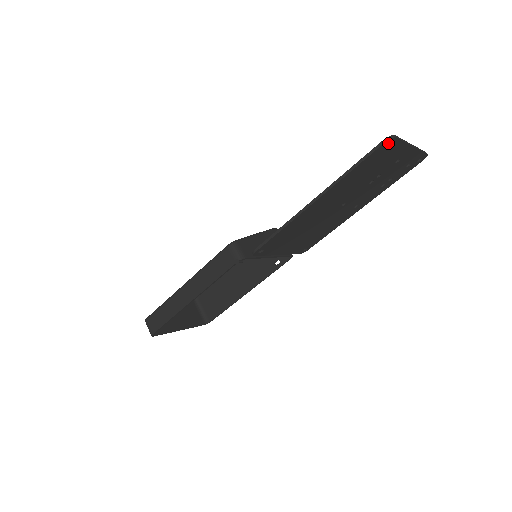
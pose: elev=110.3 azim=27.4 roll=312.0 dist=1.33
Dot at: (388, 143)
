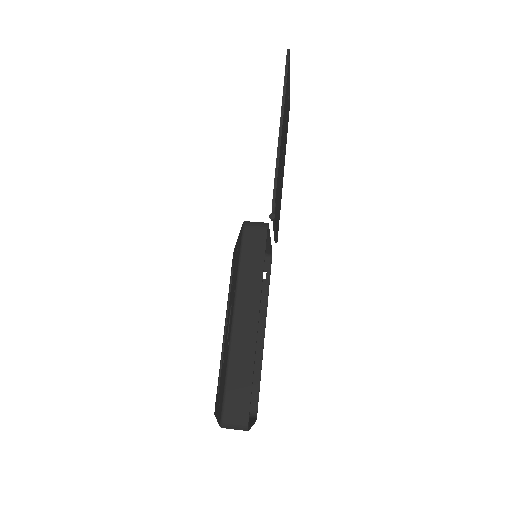
Dot at: occluded
